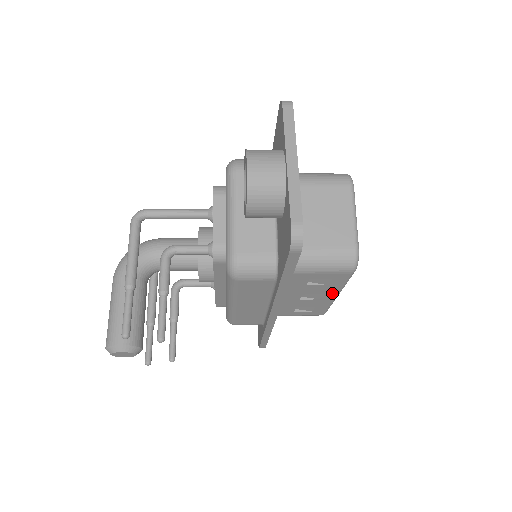
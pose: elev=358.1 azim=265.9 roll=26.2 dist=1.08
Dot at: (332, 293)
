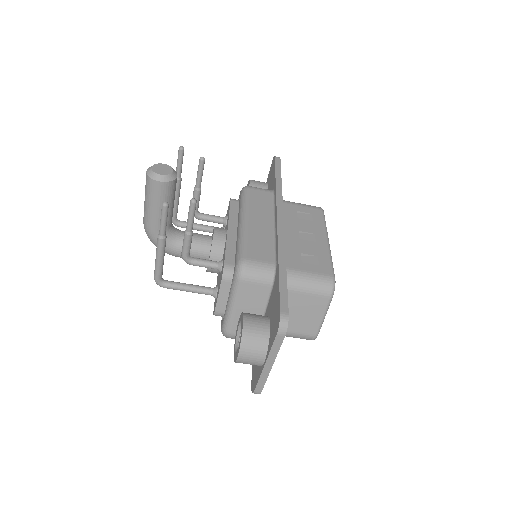
Dot at: (321, 234)
